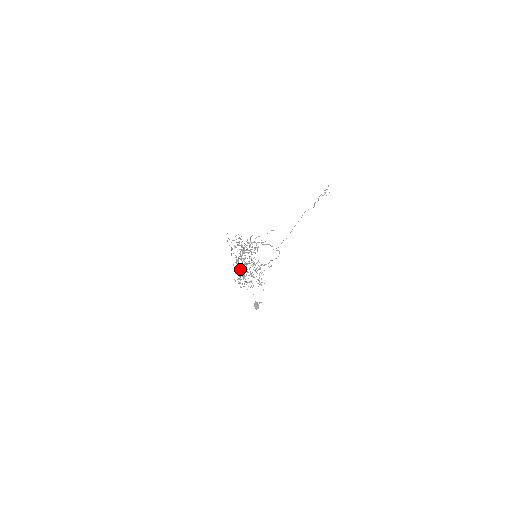
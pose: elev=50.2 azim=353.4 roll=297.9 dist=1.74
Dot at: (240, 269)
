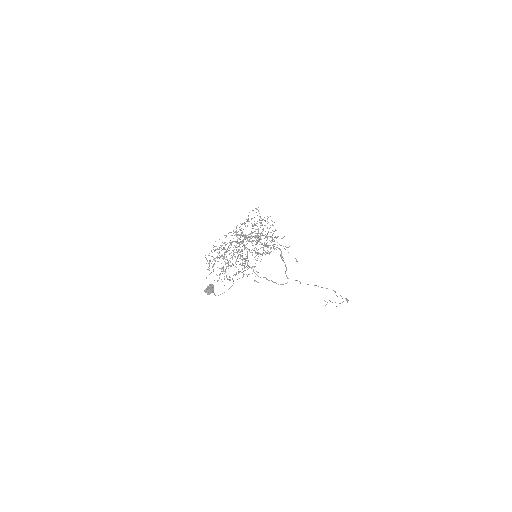
Dot at: occluded
